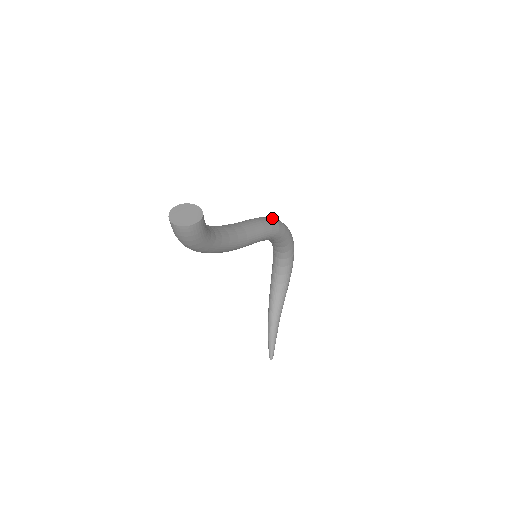
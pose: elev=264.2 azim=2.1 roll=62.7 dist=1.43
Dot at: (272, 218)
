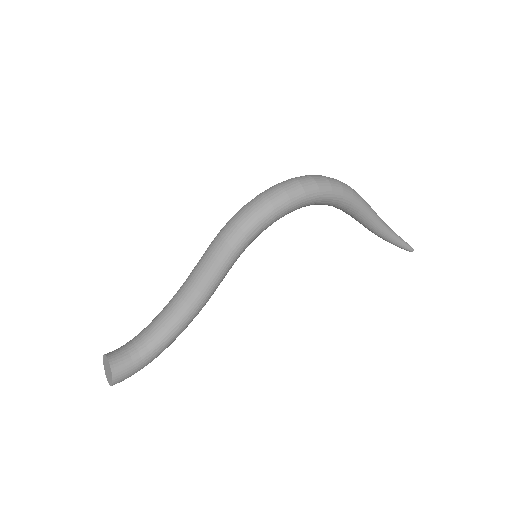
Dot at: (232, 223)
